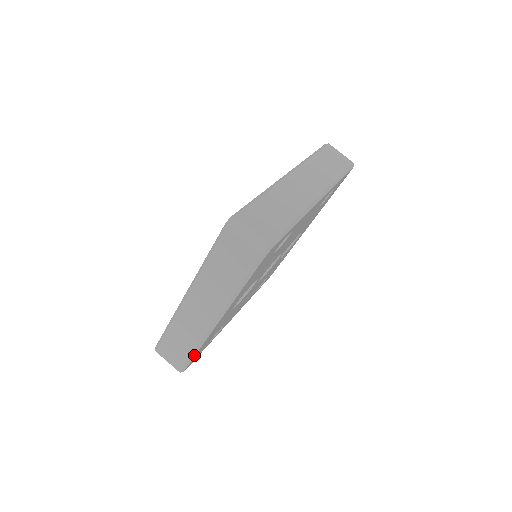
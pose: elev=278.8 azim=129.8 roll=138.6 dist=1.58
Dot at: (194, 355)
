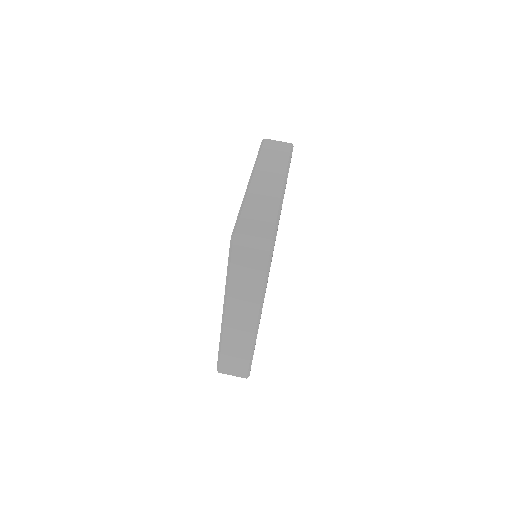
Dot at: (252, 358)
